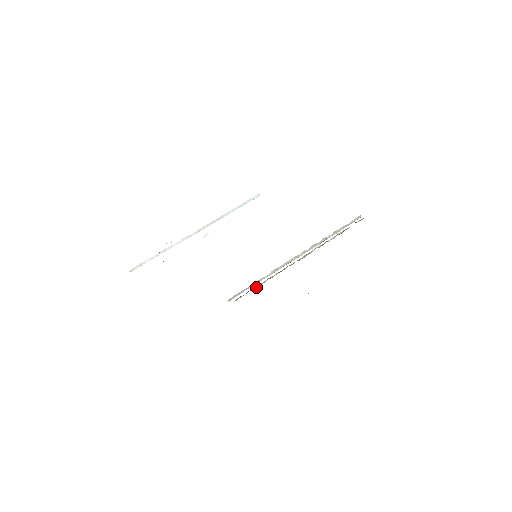
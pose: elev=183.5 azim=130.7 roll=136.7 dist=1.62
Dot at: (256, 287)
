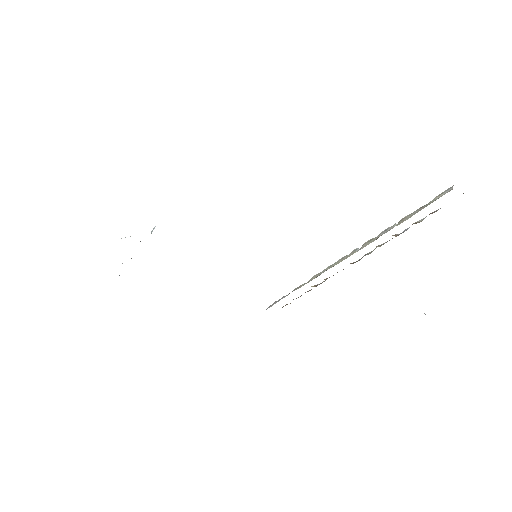
Dot at: occluded
